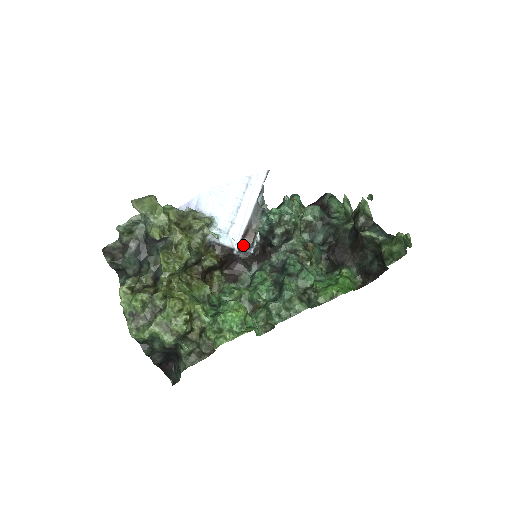
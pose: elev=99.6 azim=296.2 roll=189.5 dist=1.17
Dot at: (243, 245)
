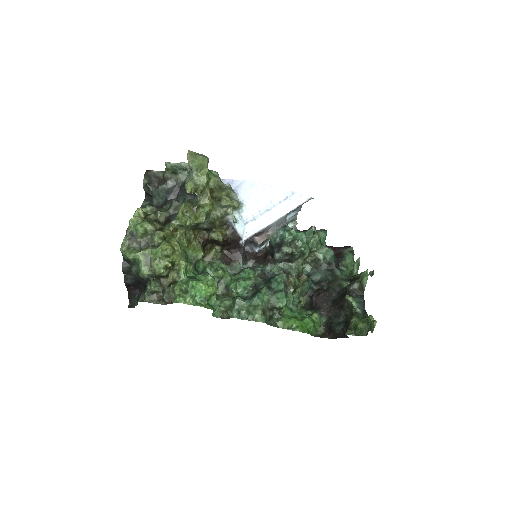
Dot at: (253, 241)
